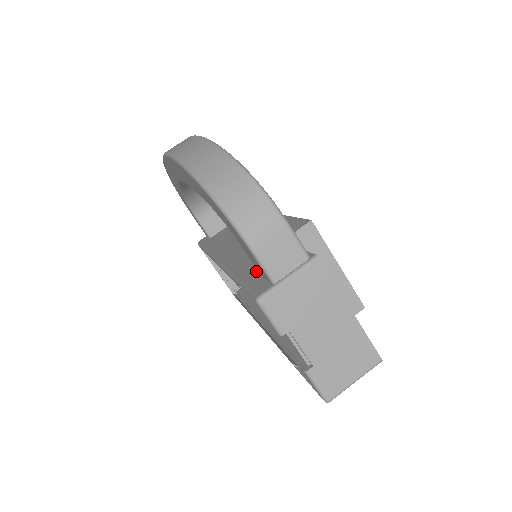
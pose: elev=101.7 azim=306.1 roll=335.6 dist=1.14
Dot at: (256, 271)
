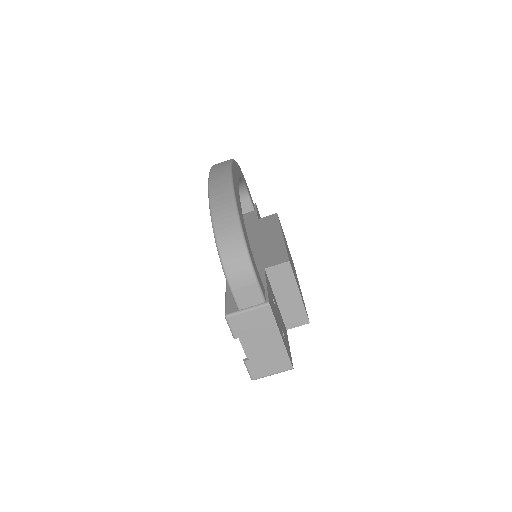
Dot at: occluded
